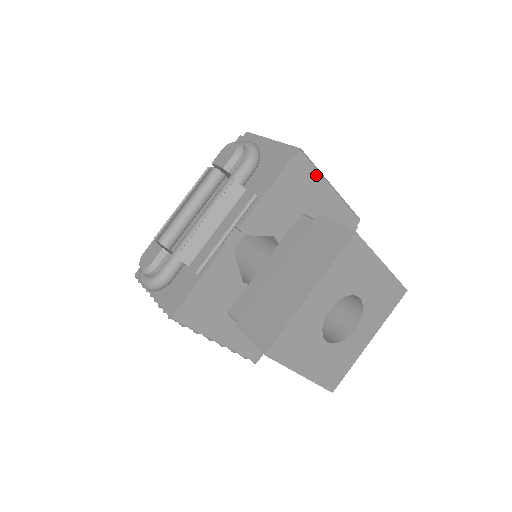
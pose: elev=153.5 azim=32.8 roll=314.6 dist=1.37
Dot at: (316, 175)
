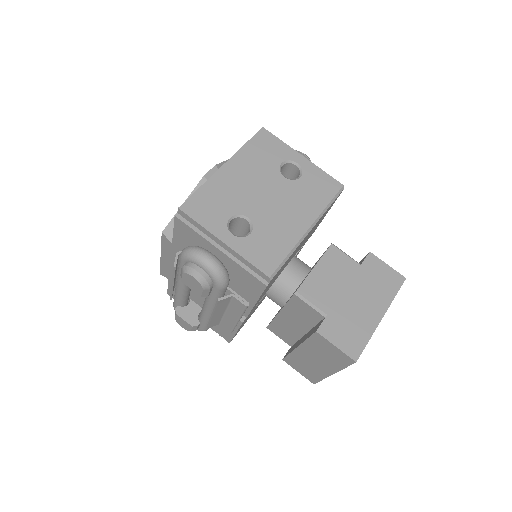
Dot at: (291, 255)
